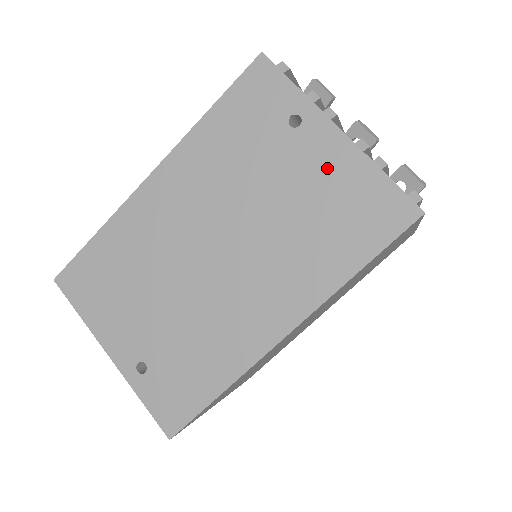
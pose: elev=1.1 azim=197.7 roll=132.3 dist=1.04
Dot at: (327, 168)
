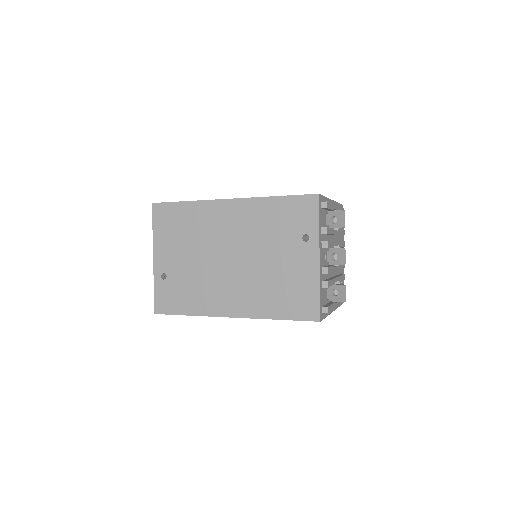
Dot at: (301, 269)
